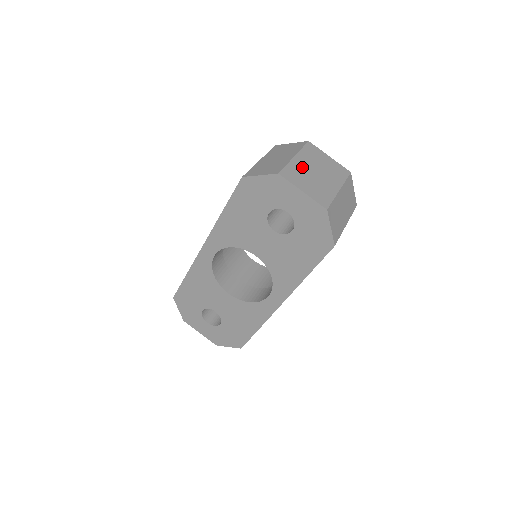
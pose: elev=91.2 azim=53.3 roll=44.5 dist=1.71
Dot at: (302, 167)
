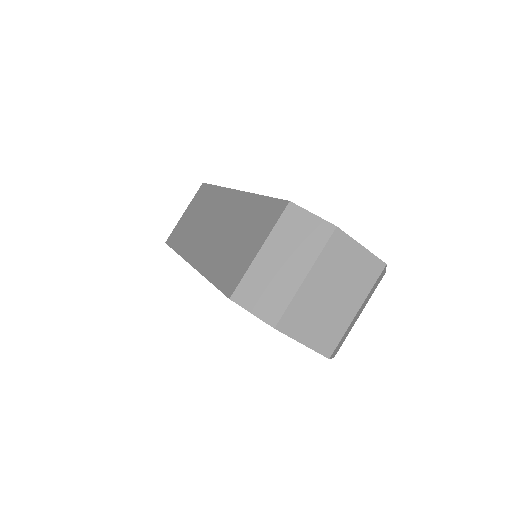
Dot at: (312, 295)
